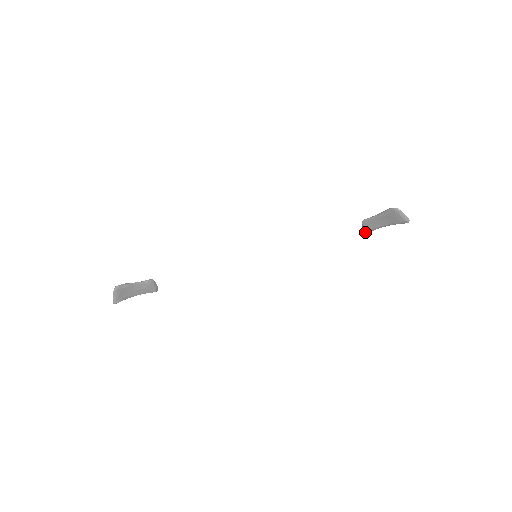
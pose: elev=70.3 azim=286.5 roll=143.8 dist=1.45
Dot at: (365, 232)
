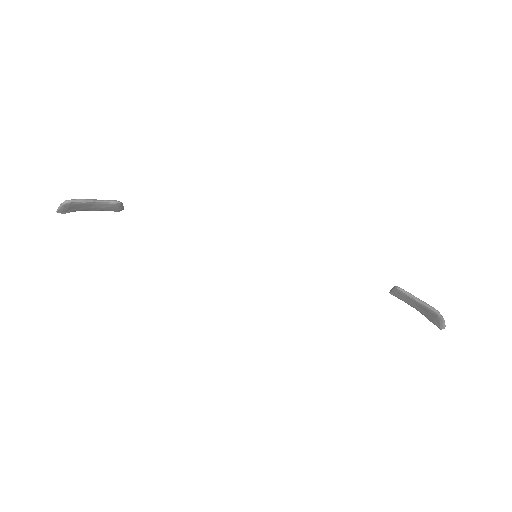
Dot at: (391, 293)
